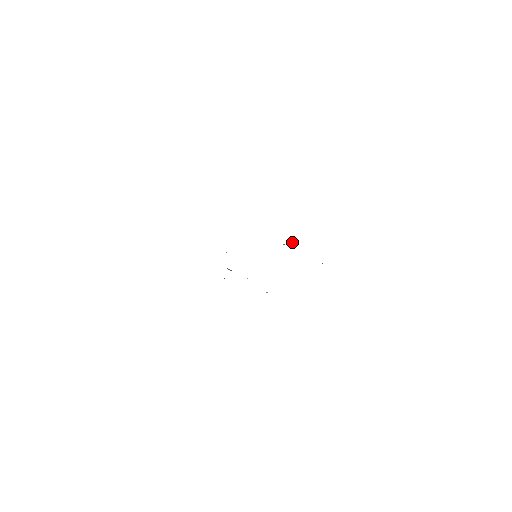
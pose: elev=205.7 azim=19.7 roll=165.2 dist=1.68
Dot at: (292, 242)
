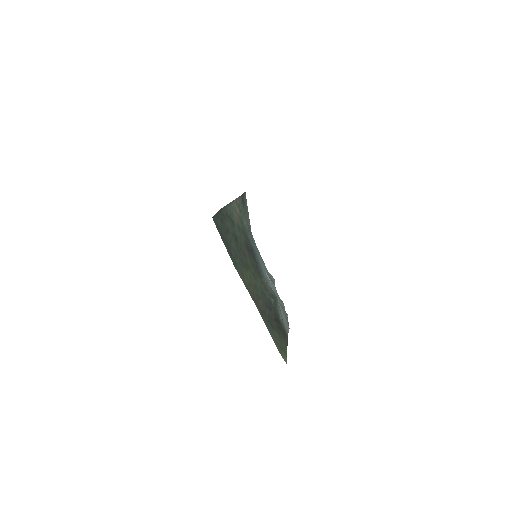
Dot at: (270, 285)
